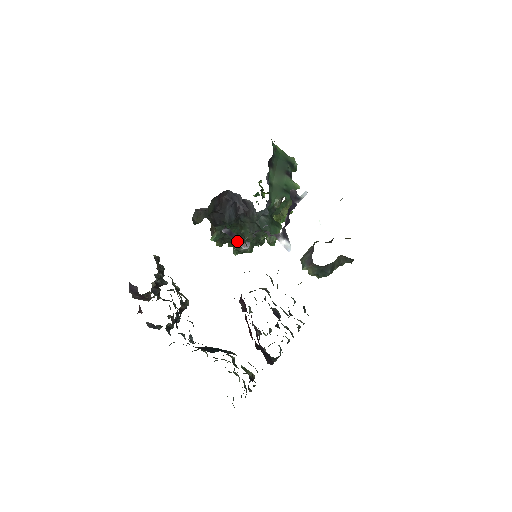
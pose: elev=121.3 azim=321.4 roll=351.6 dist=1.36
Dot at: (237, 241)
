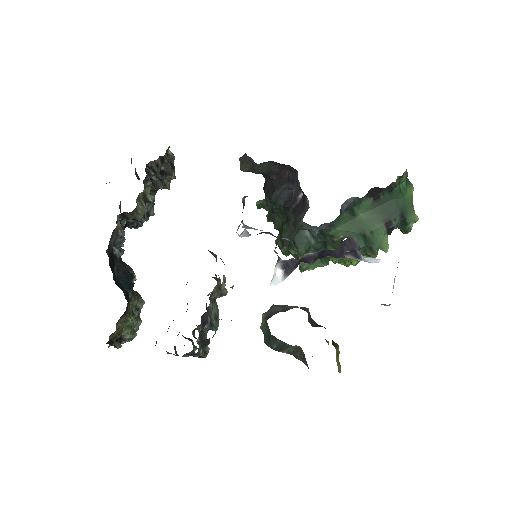
Dot at: occluded
